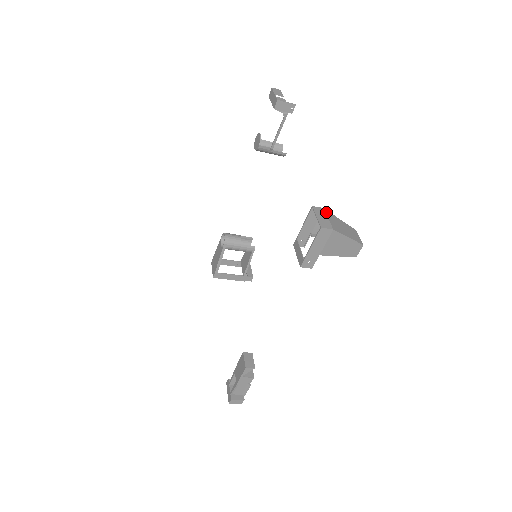
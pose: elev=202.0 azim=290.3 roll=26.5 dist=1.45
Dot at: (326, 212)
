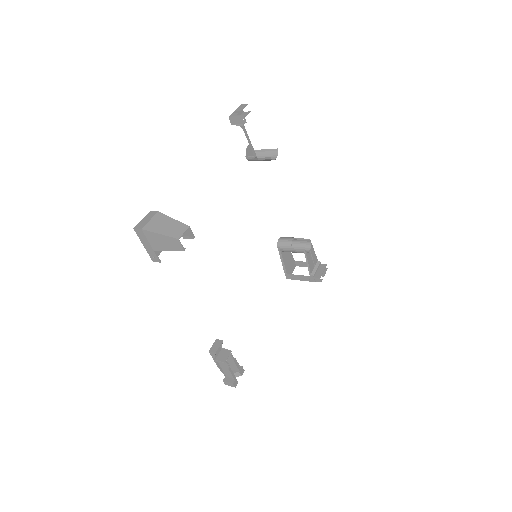
Dot at: (156, 215)
